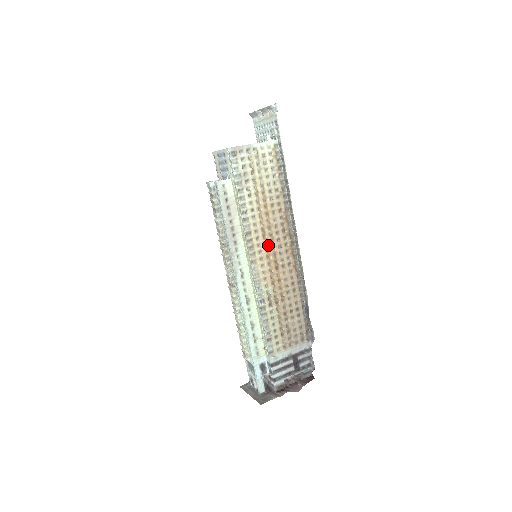
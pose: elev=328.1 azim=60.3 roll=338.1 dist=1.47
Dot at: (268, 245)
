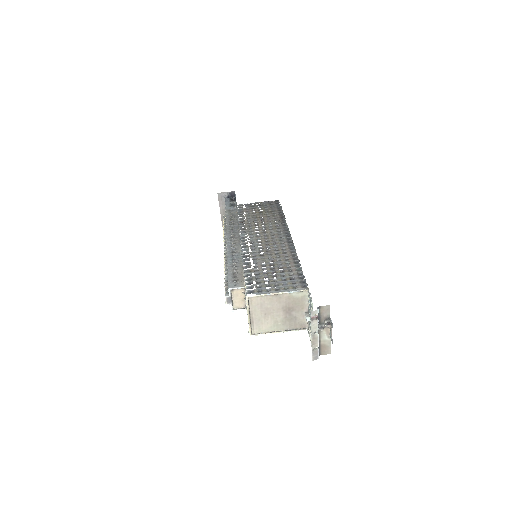
Dot at: occluded
